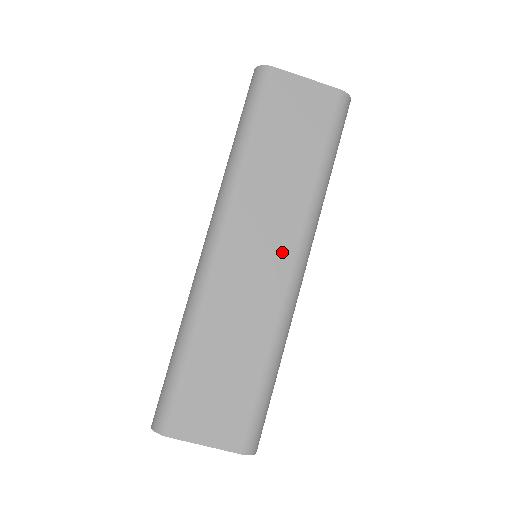
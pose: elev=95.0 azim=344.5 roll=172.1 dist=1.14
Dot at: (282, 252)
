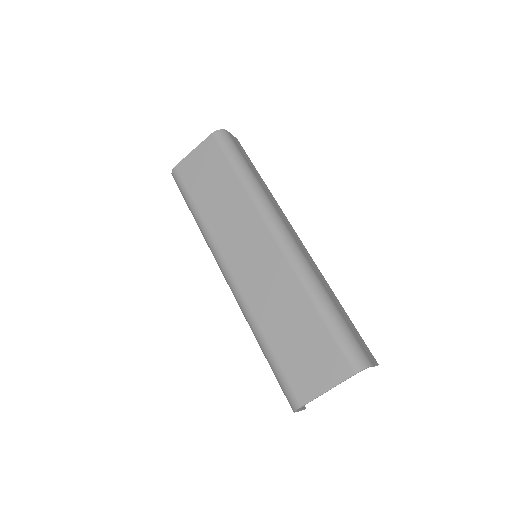
Dot at: (261, 238)
